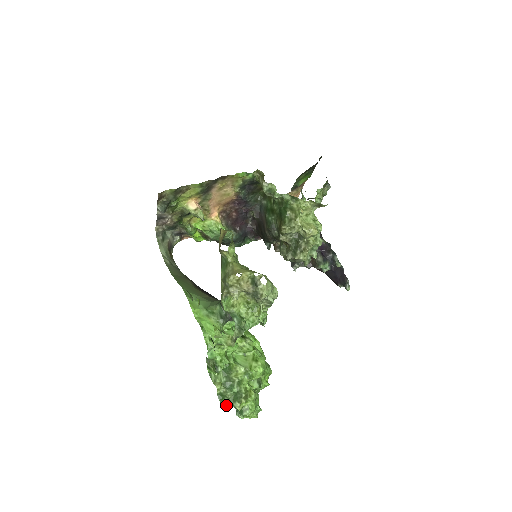
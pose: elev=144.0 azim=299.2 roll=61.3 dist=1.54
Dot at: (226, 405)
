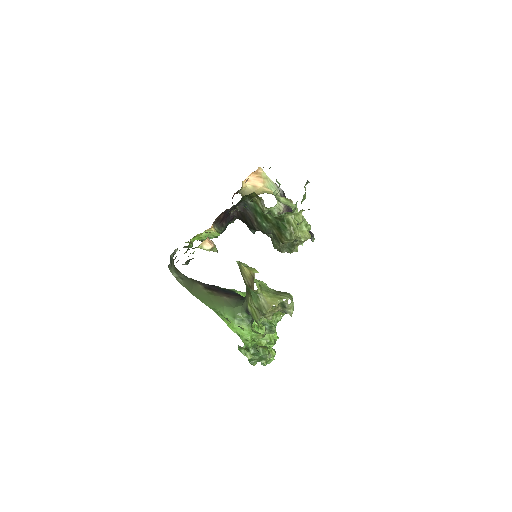
Dot at: (255, 364)
